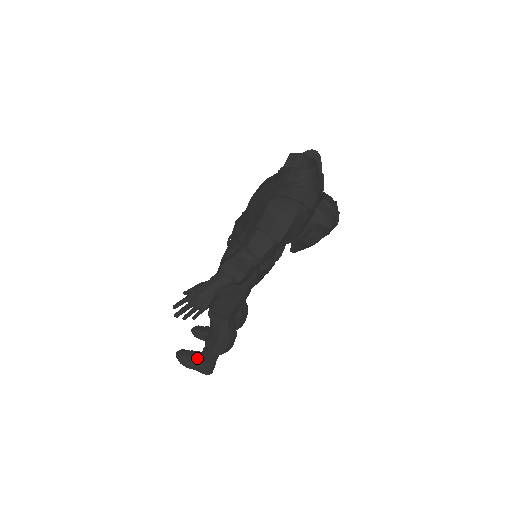
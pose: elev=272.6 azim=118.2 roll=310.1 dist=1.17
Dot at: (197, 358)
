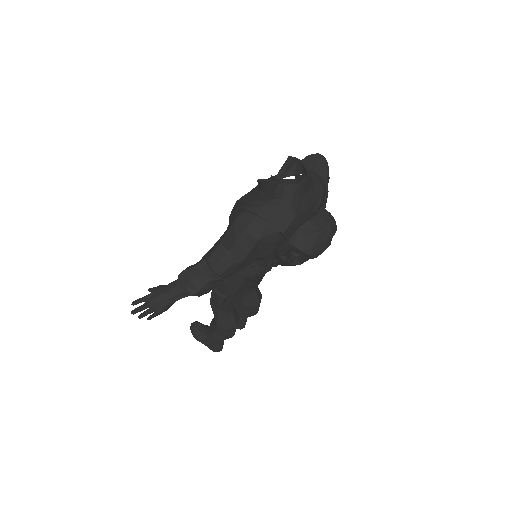
Dot at: (206, 335)
